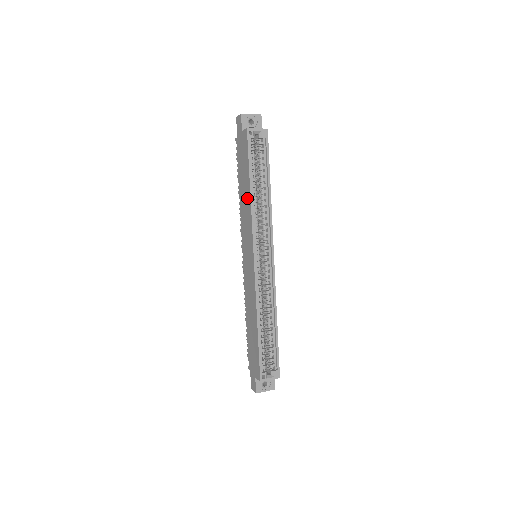
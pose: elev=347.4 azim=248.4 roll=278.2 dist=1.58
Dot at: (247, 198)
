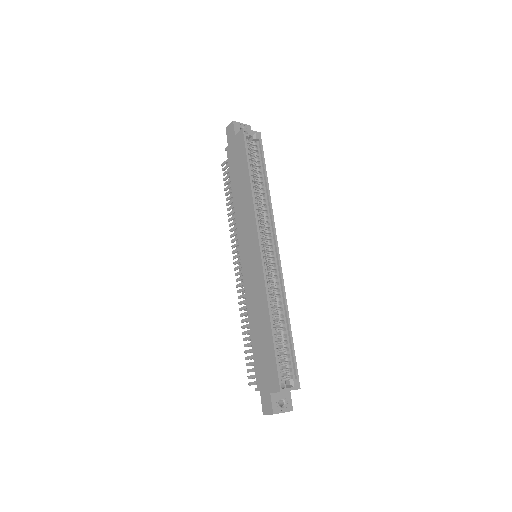
Dot at: (246, 192)
